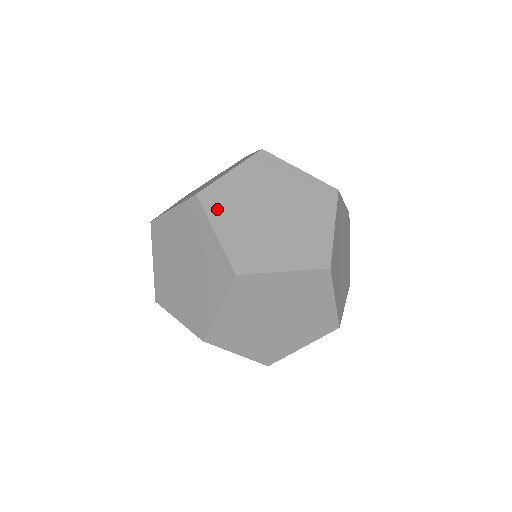
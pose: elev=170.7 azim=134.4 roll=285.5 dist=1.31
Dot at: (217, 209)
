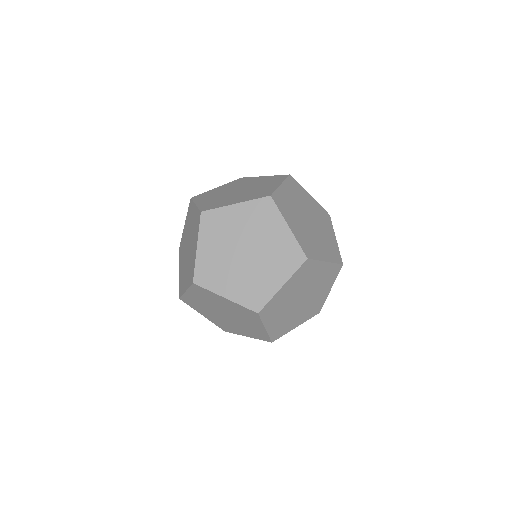
Dot at: (201, 198)
